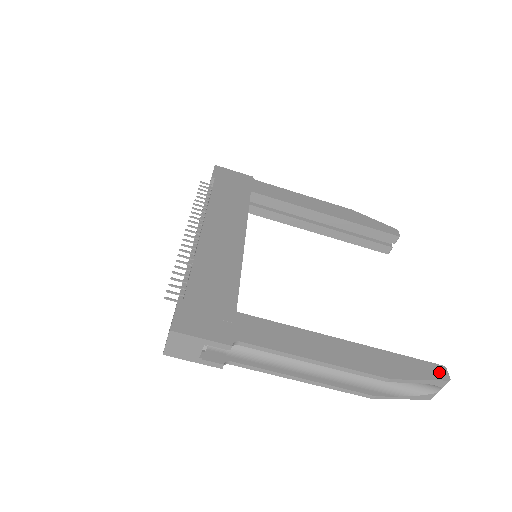
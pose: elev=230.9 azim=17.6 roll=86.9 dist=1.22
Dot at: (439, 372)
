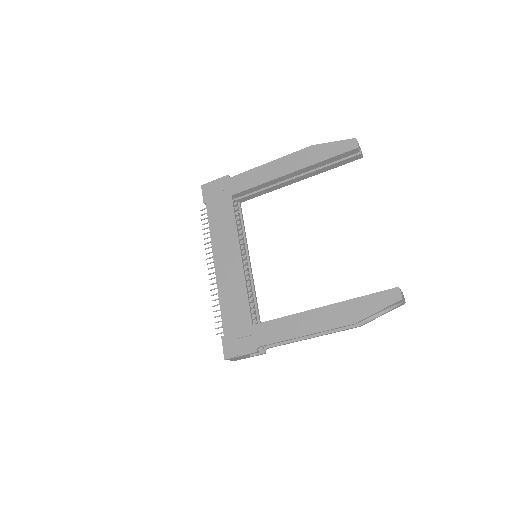
Dot at: (393, 296)
